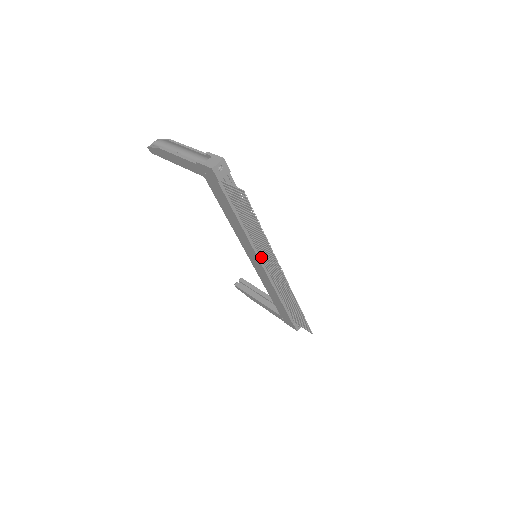
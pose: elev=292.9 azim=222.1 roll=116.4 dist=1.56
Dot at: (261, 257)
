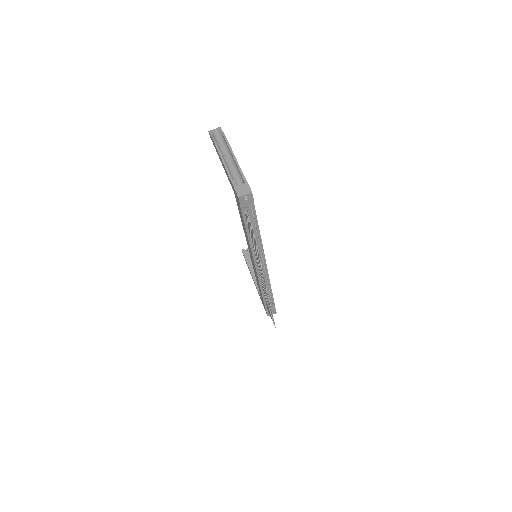
Dot at: occluded
